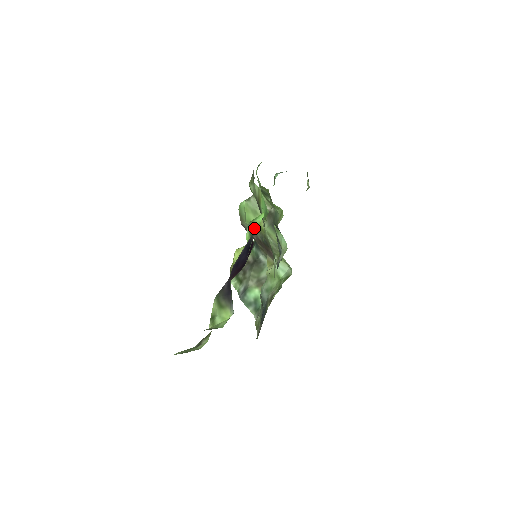
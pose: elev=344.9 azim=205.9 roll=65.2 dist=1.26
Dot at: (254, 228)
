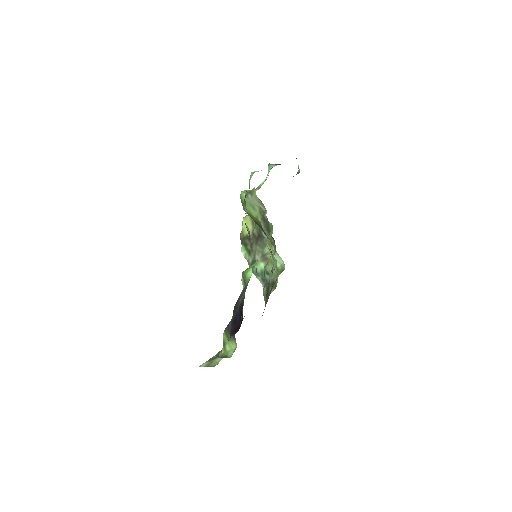
Dot at: (246, 280)
